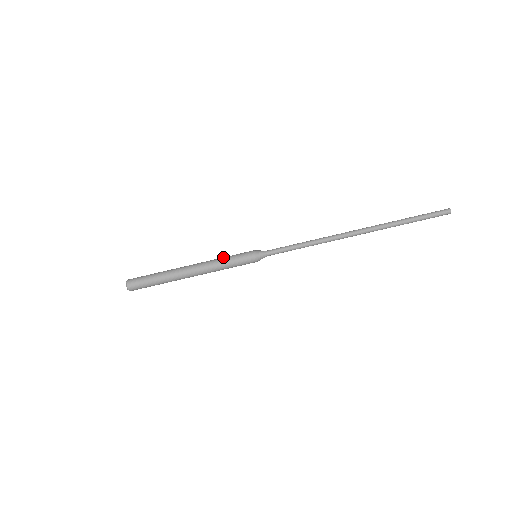
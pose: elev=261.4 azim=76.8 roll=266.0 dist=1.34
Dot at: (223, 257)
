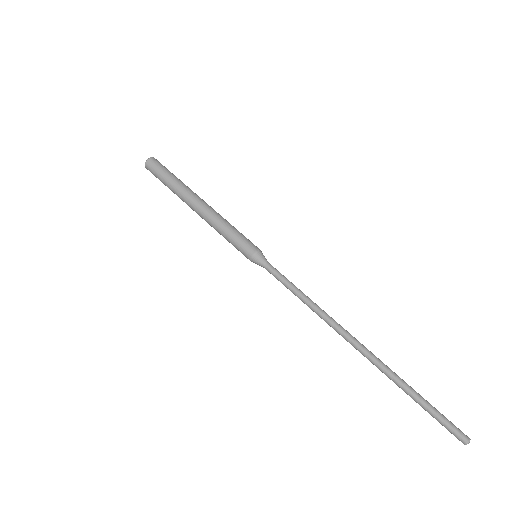
Dot at: occluded
